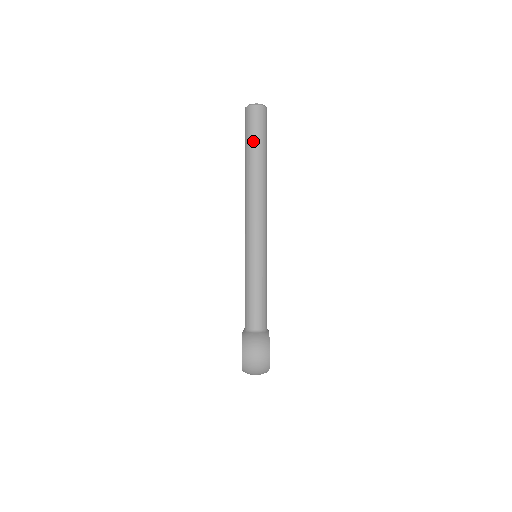
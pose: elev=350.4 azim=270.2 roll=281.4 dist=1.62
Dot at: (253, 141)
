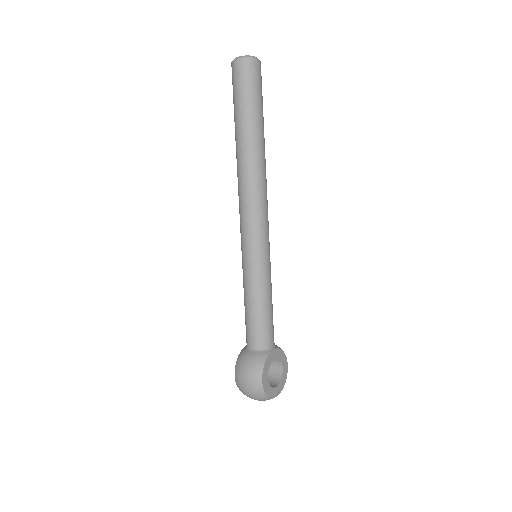
Dot at: (237, 109)
